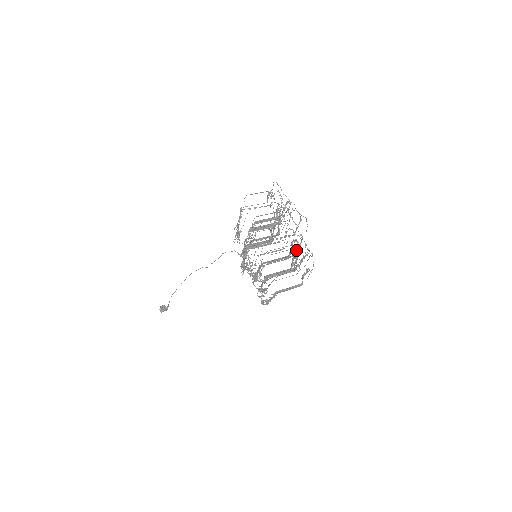
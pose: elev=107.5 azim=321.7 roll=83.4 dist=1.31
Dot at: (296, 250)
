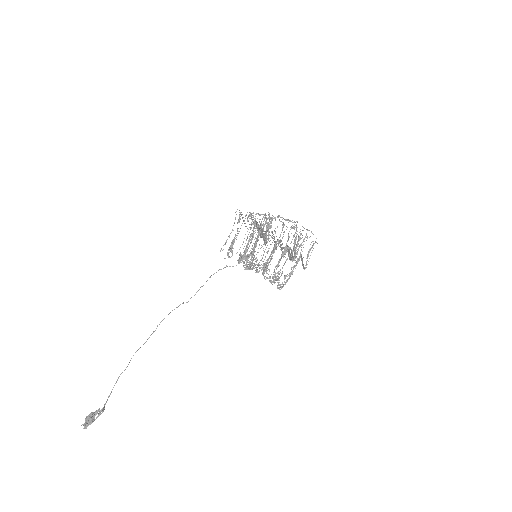
Dot at: (300, 229)
